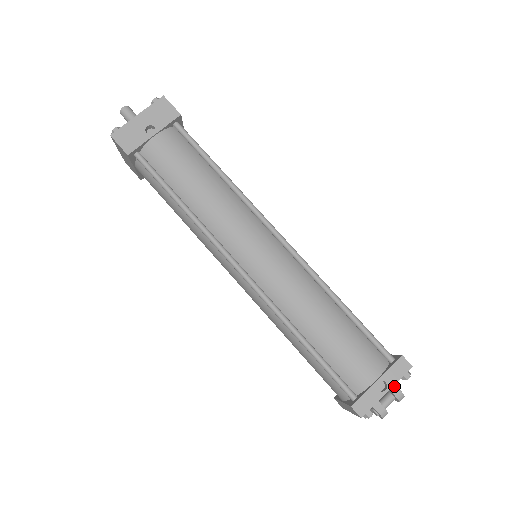
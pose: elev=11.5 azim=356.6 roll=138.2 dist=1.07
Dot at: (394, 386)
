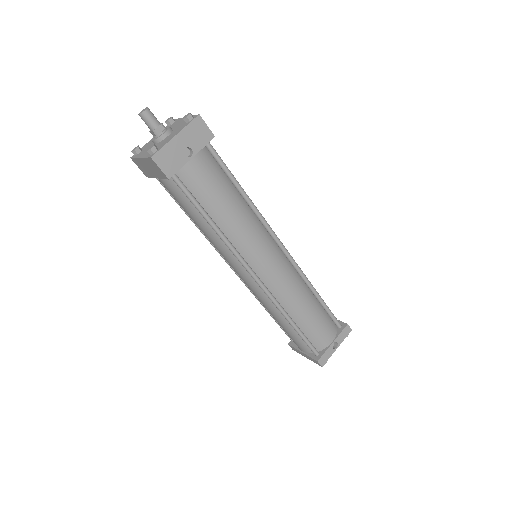
Dot at: occluded
